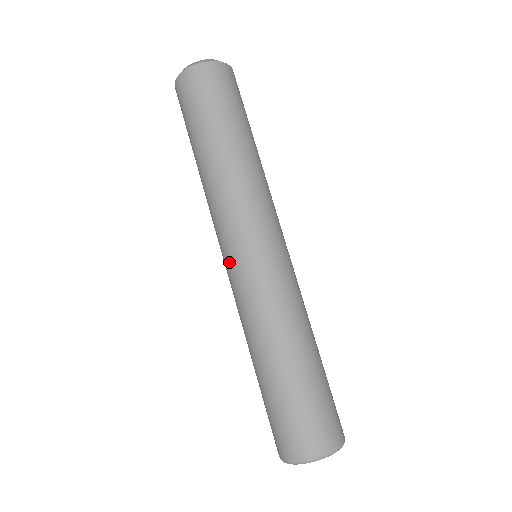
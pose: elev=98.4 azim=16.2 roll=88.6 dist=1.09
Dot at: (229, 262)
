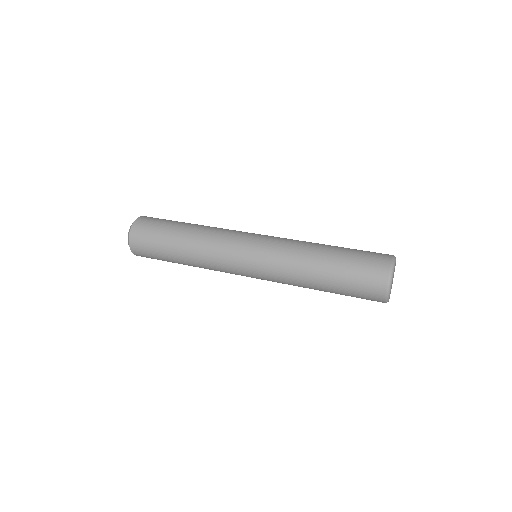
Dot at: (254, 240)
